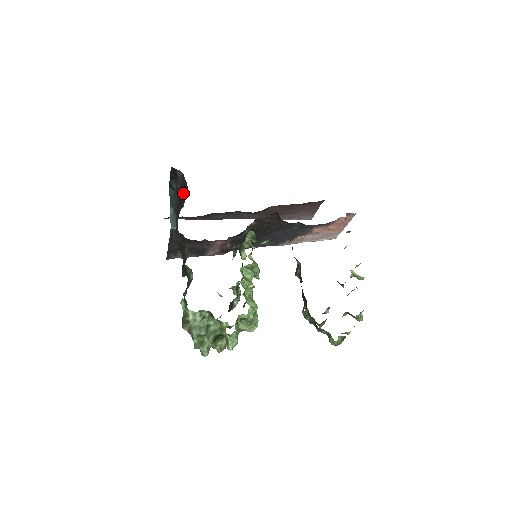
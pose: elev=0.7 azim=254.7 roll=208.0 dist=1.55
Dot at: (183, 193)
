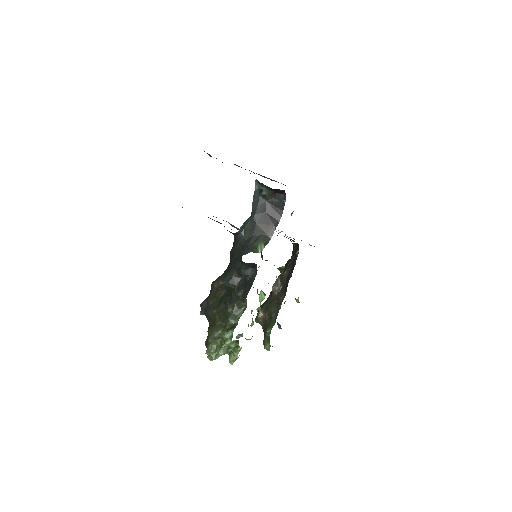
Dot at: (272, 215)
